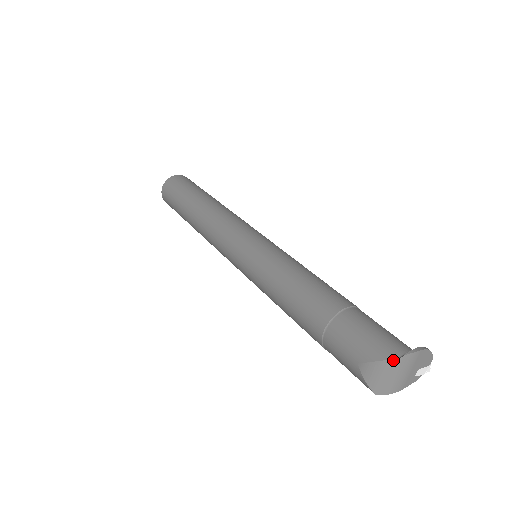
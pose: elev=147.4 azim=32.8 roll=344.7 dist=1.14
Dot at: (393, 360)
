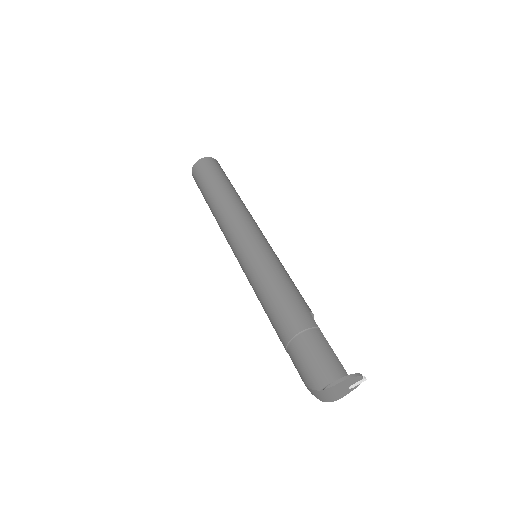
Dot at: (318, 391)
